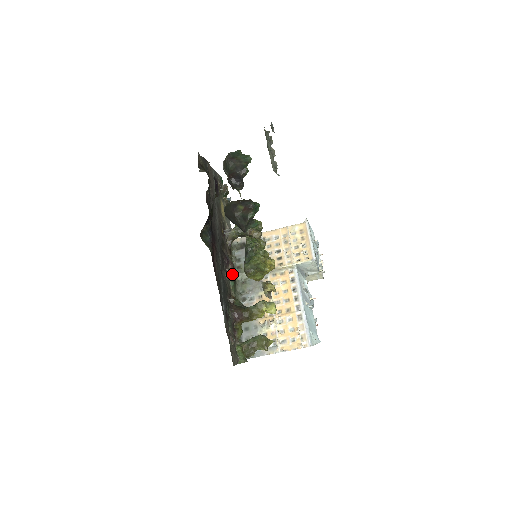
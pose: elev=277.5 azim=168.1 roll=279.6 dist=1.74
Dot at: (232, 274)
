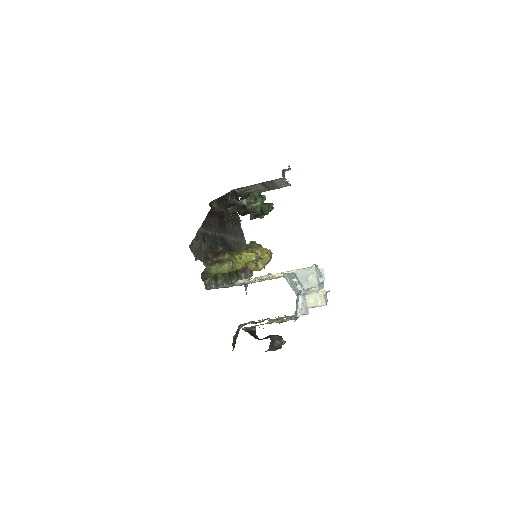
Dot at: occluded
